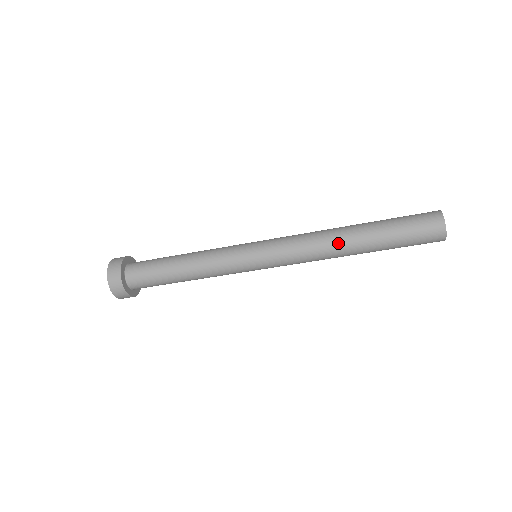
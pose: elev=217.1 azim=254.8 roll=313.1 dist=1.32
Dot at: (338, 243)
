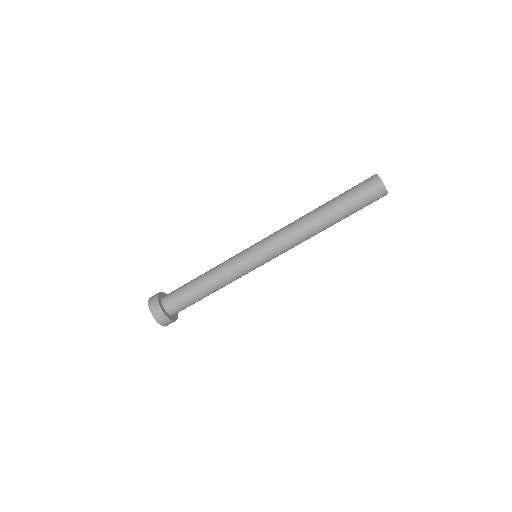
Dot at: (308, 217)
